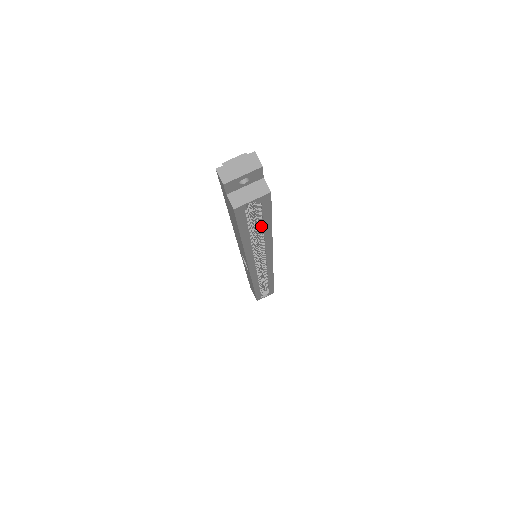
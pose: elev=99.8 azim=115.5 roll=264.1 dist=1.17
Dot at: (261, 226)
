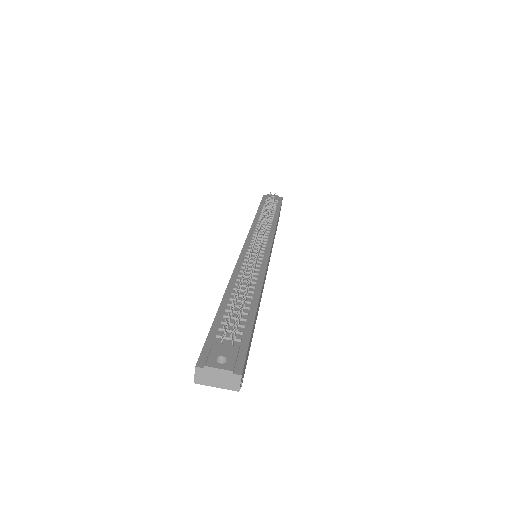
Dot at: occluded
